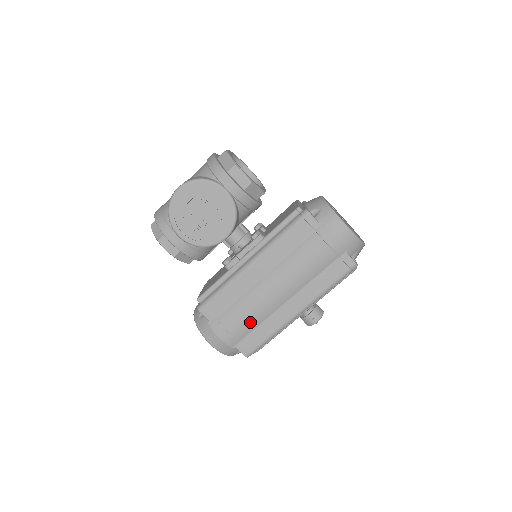
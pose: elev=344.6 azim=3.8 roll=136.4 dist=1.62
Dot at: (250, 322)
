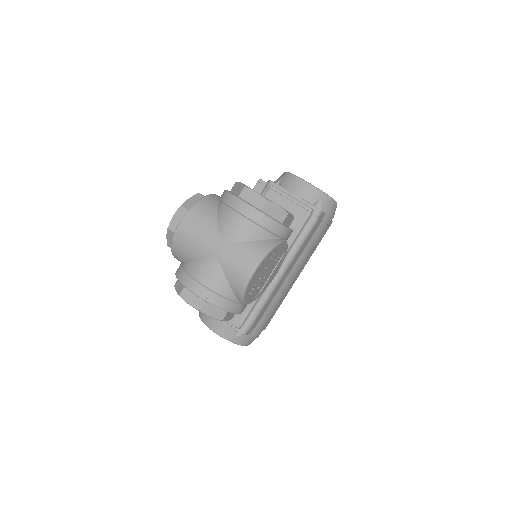
Dot at: occluded
